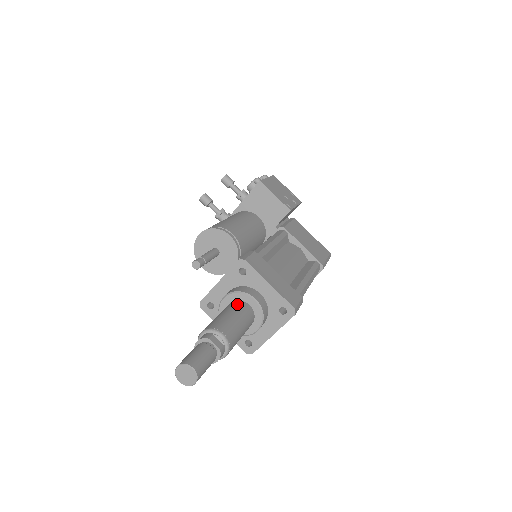
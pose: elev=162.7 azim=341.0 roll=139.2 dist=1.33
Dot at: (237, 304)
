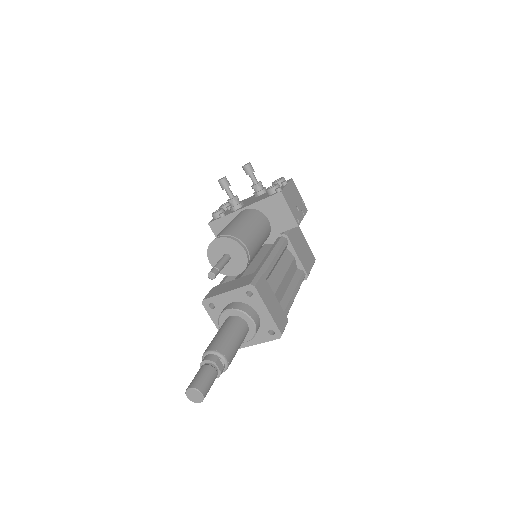
Dot at: (238, 322)
